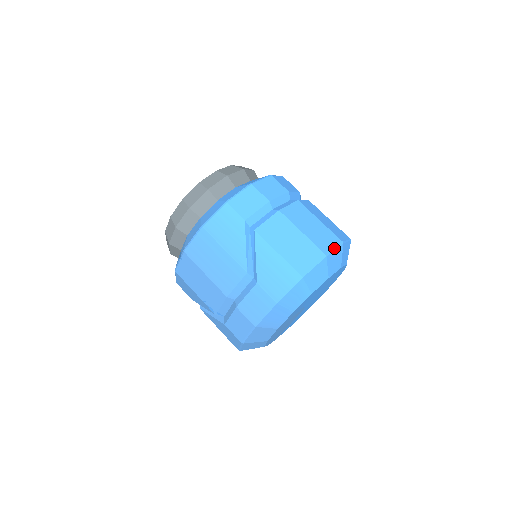
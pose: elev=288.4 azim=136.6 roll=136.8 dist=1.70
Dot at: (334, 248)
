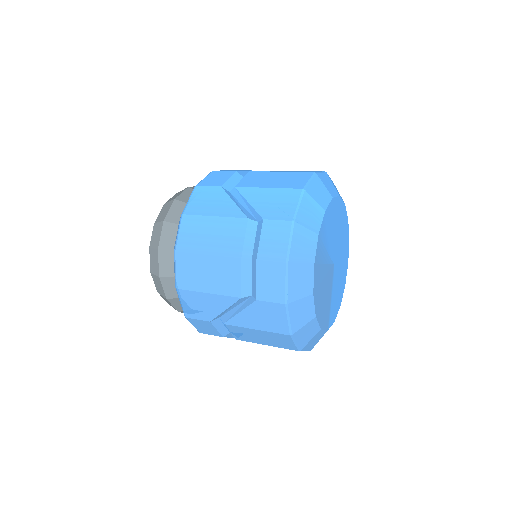
Dot at: (319, 172)
